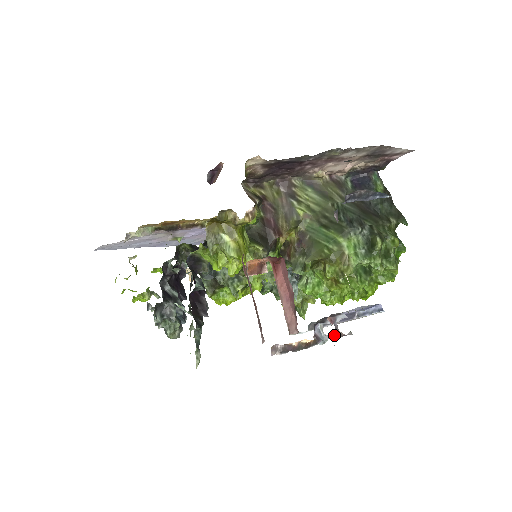
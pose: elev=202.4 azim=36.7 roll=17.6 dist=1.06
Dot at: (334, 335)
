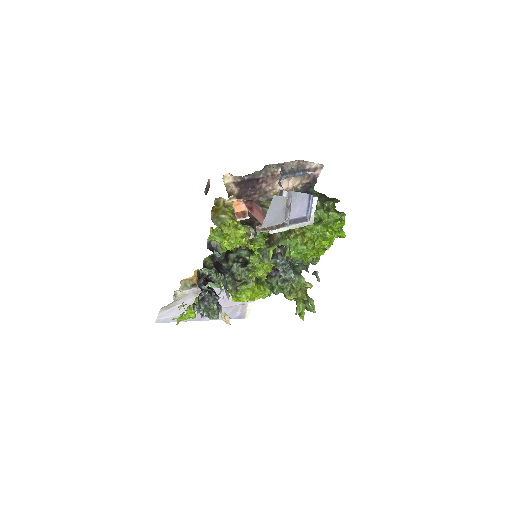
Dot at: (289, 213)
